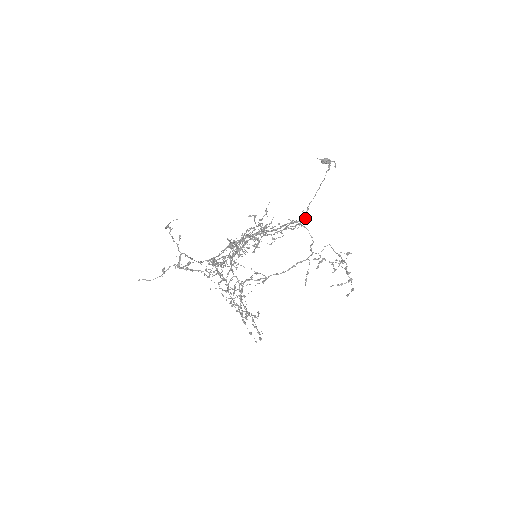
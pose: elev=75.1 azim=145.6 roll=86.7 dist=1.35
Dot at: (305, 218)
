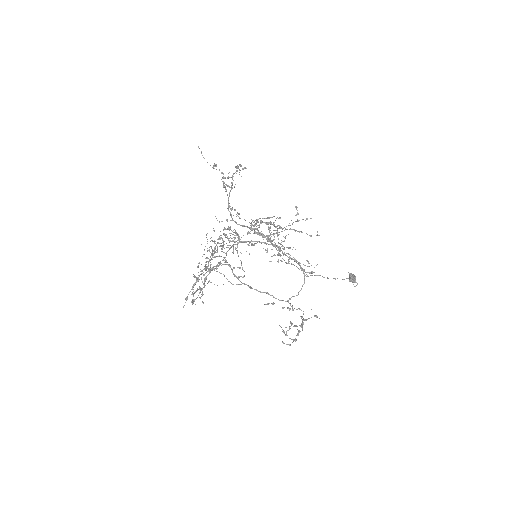
Dot at: occluded
